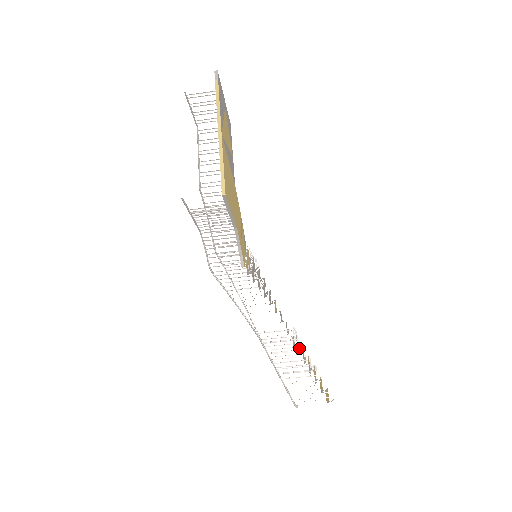
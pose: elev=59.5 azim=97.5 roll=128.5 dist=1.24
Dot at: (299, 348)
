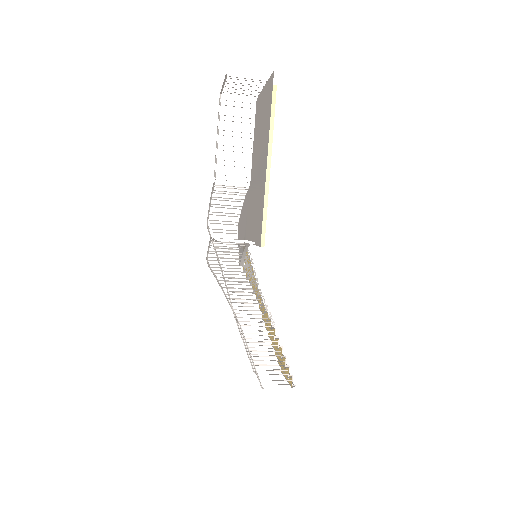
Dot at: (273, 336)
